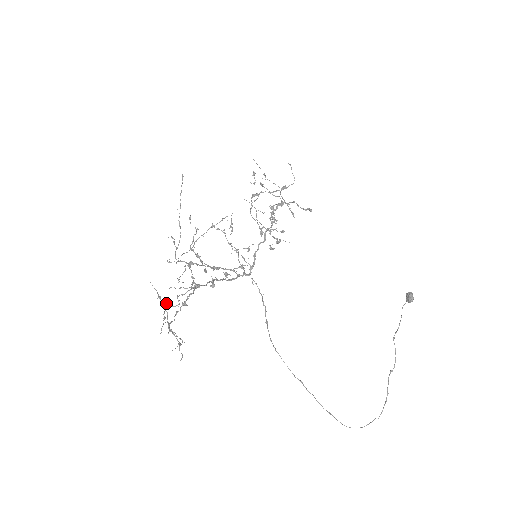
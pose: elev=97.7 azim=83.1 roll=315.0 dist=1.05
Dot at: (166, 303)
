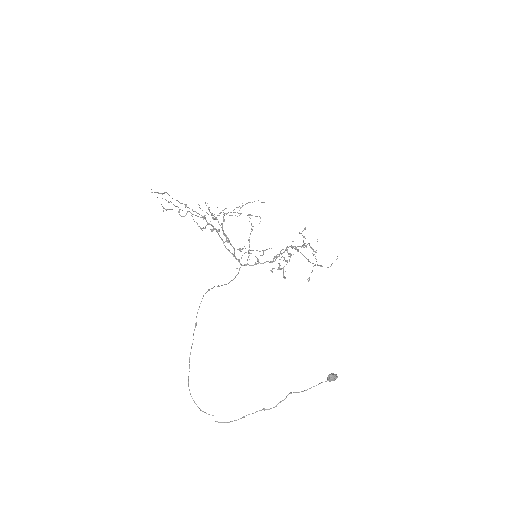
Dot at: (179, 209)
